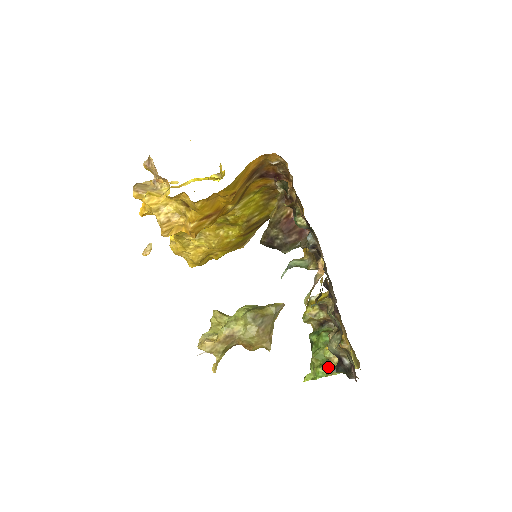
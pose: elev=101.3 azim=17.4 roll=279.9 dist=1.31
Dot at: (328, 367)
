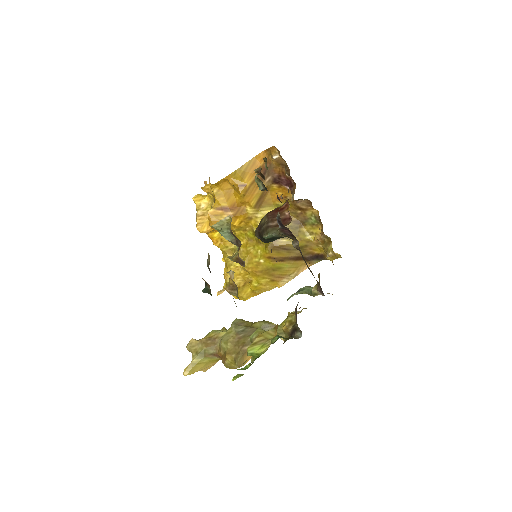
Dot at: occluded
